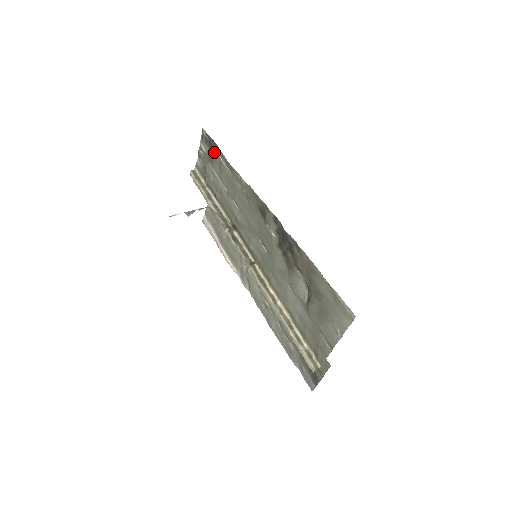
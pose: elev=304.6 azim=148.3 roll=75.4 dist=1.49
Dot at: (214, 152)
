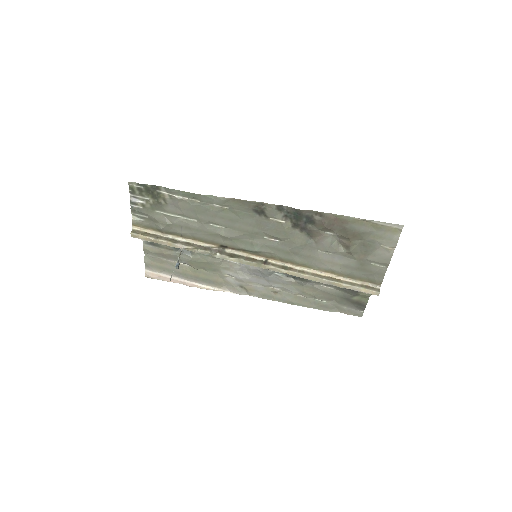
Dot at: (160, 196)
